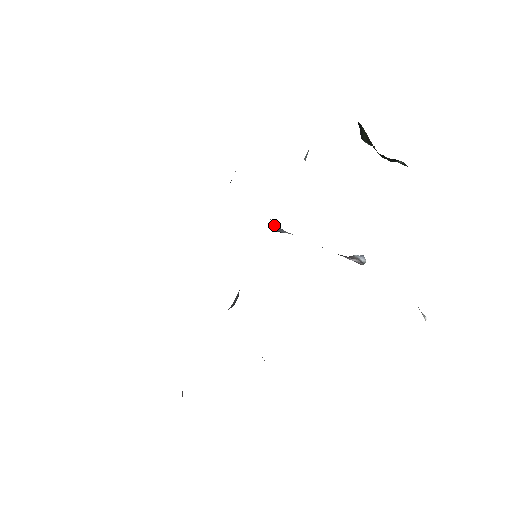
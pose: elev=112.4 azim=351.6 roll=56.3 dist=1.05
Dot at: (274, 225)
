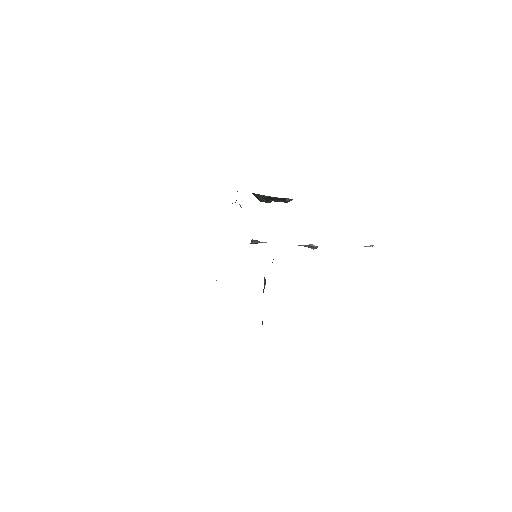
Dot at: (252, 240)
